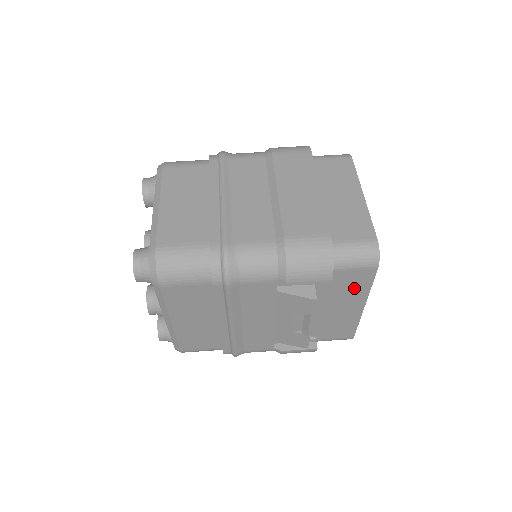
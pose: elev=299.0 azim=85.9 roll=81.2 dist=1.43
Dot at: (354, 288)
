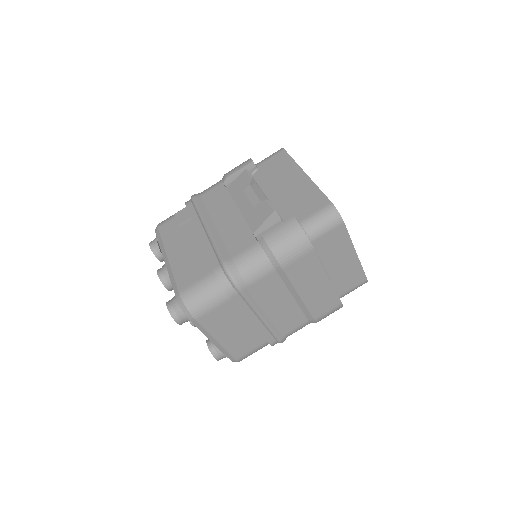
Dot at: occluded
